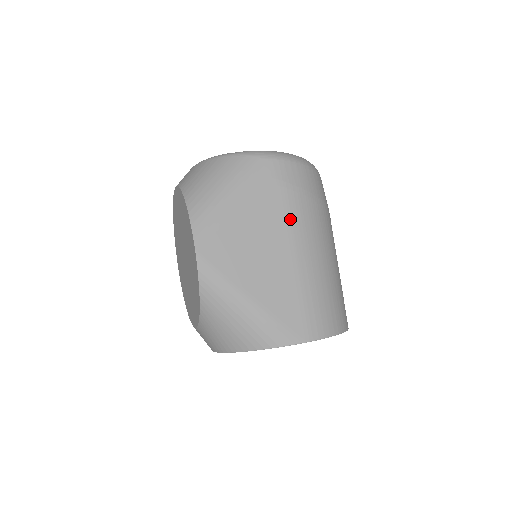
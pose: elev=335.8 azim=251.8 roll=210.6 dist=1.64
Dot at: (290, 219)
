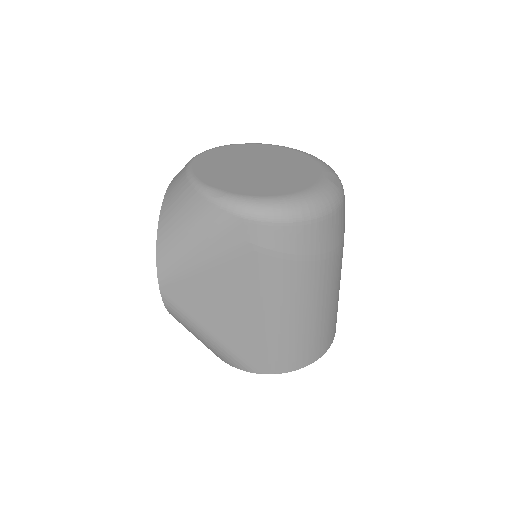
Dot at: (261, 282)
